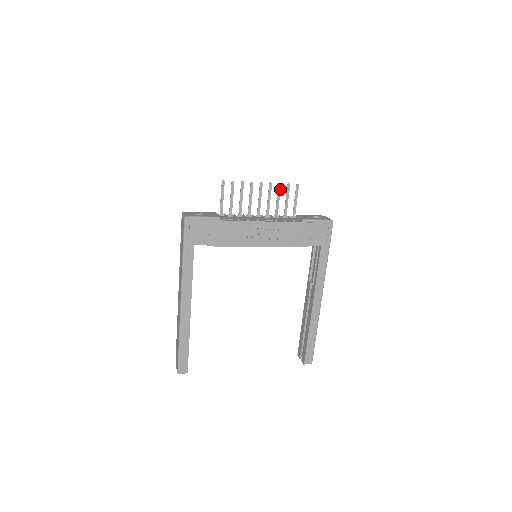
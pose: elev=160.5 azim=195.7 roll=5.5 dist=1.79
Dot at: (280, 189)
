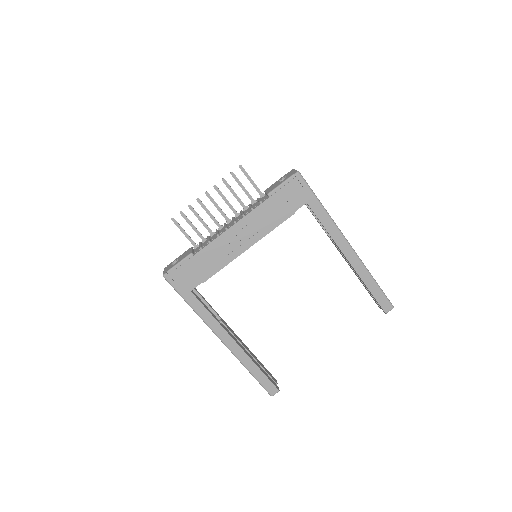
Dot at: (227, 183)
